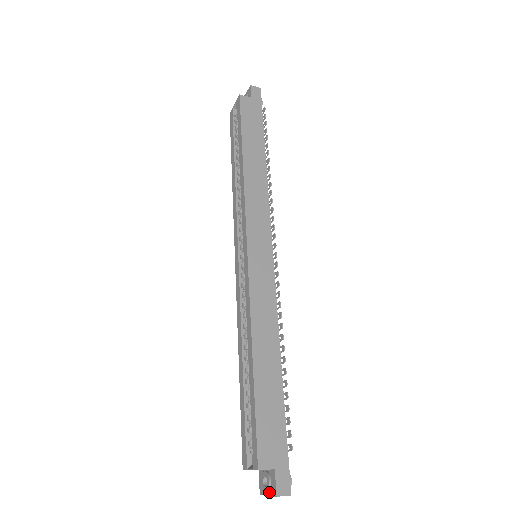
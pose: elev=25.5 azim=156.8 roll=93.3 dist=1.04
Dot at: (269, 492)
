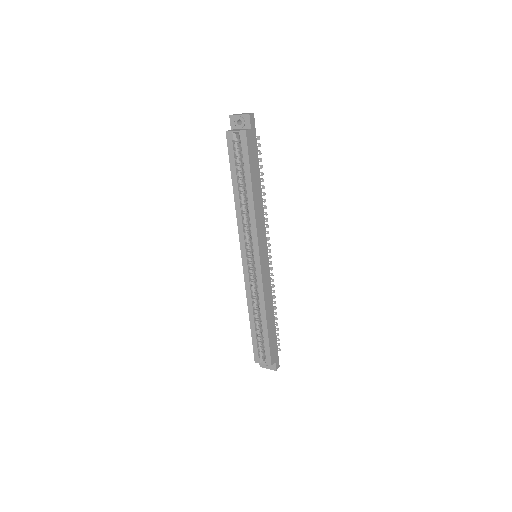
Dot at: (270, 368)
